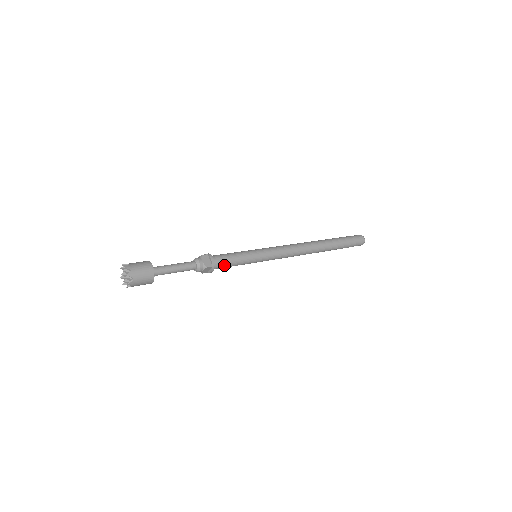
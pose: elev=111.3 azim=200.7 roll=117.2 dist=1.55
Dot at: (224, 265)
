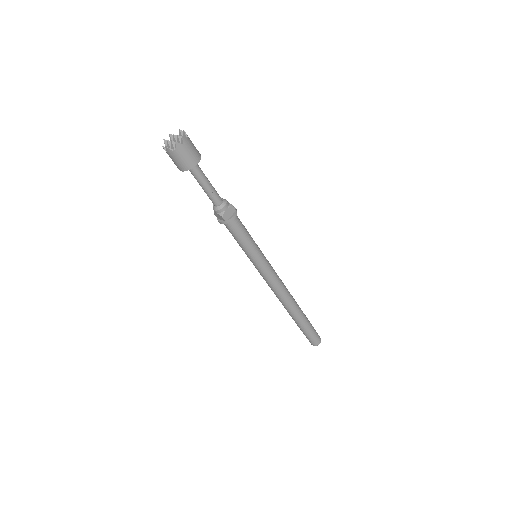
Dot at: (241, 225)
